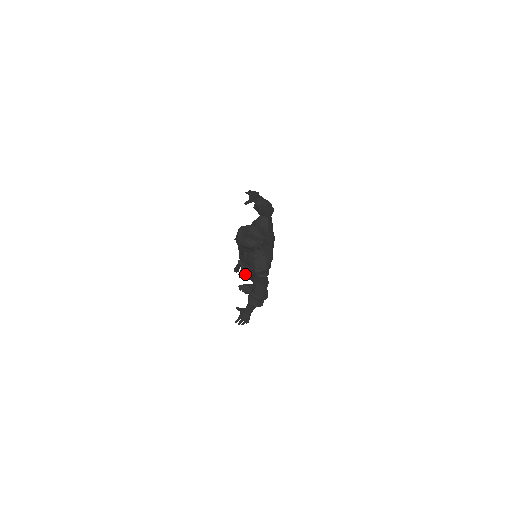
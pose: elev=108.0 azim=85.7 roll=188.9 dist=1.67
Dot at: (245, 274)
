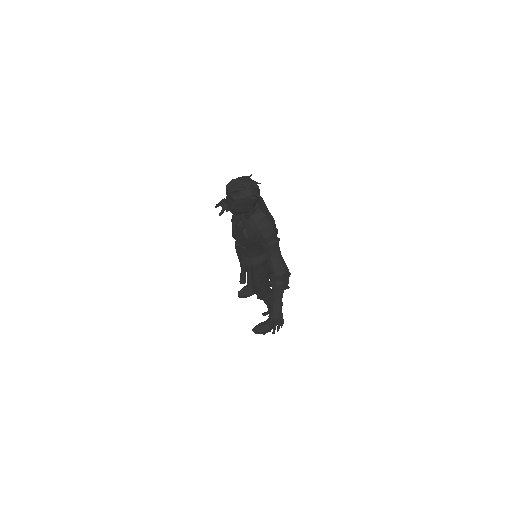
Dot at: (254, 277)
